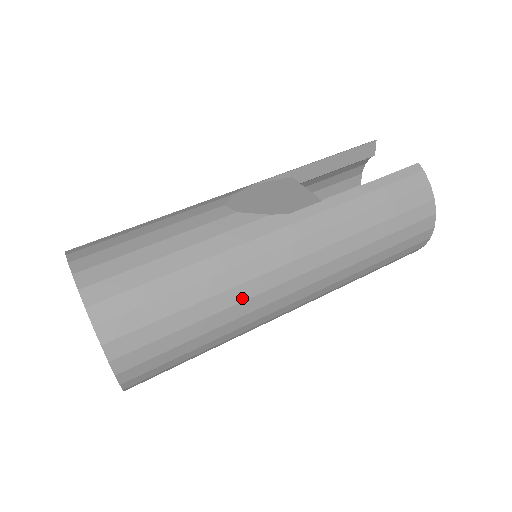
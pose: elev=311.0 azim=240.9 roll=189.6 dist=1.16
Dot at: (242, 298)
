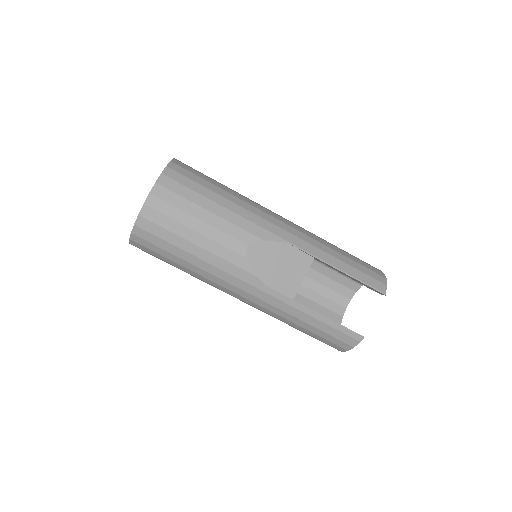
Dot at: (207, 282)
